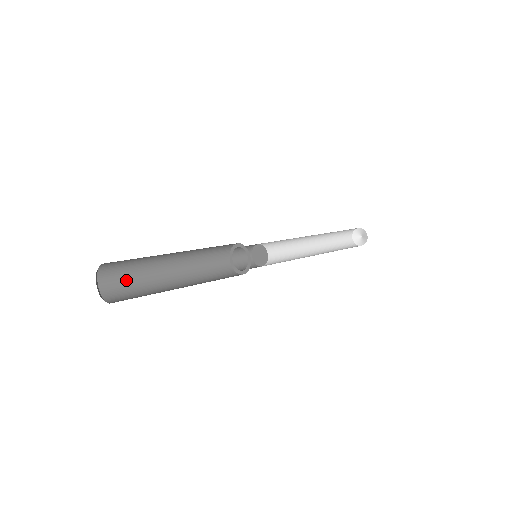
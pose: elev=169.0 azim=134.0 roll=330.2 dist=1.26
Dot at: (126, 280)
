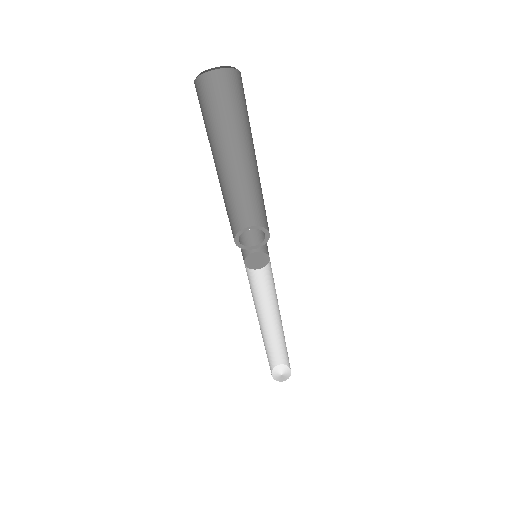
Dot at: occluded
